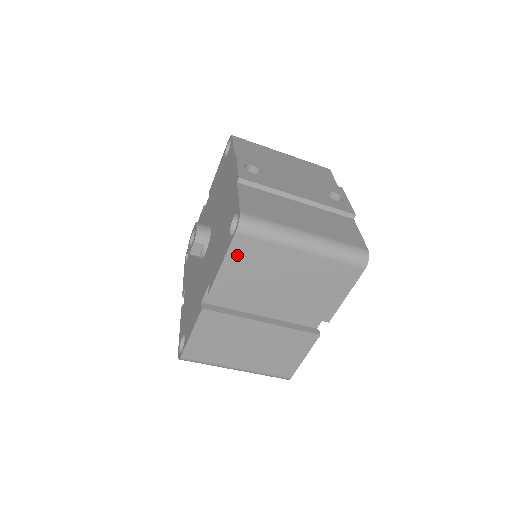
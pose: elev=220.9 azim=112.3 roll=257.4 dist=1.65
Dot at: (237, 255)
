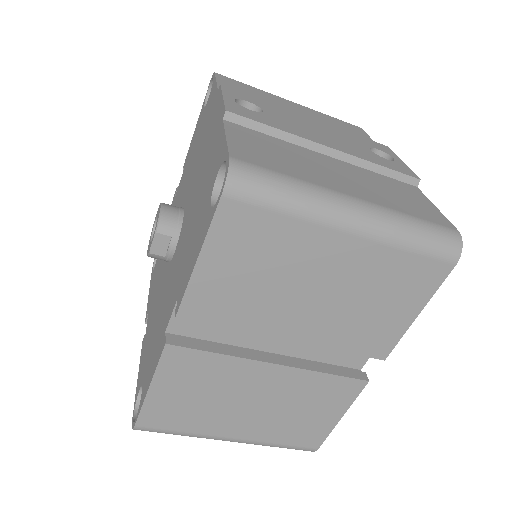
Dot at: (226, 242)
